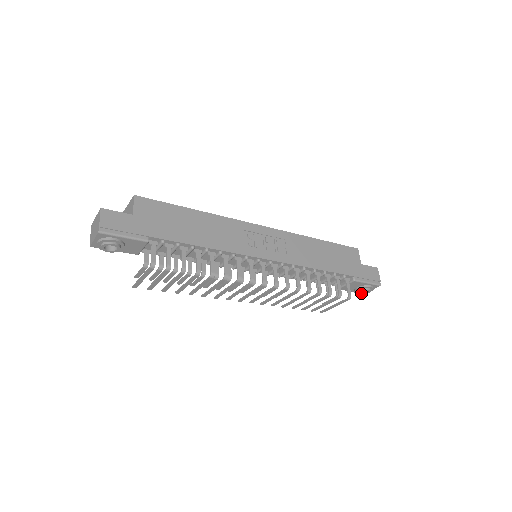
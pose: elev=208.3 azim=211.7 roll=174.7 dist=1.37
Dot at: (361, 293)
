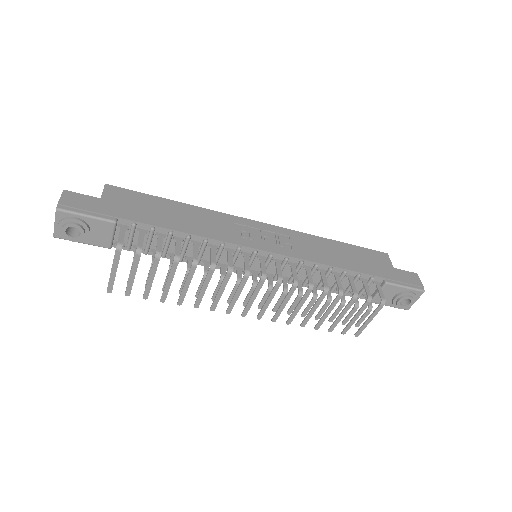
Dot at: (402, 305)
